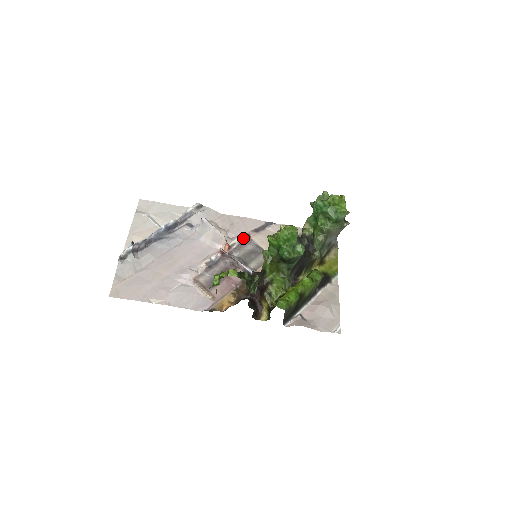
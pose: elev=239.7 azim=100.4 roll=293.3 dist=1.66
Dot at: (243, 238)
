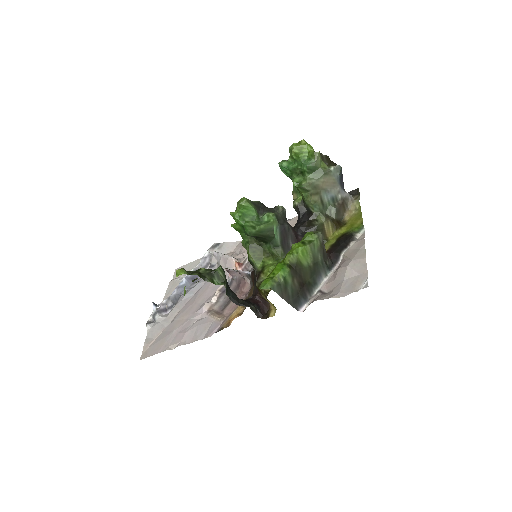
Dot at: occluded
